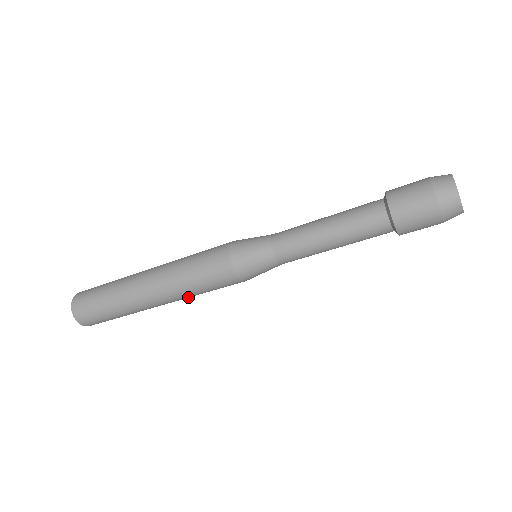
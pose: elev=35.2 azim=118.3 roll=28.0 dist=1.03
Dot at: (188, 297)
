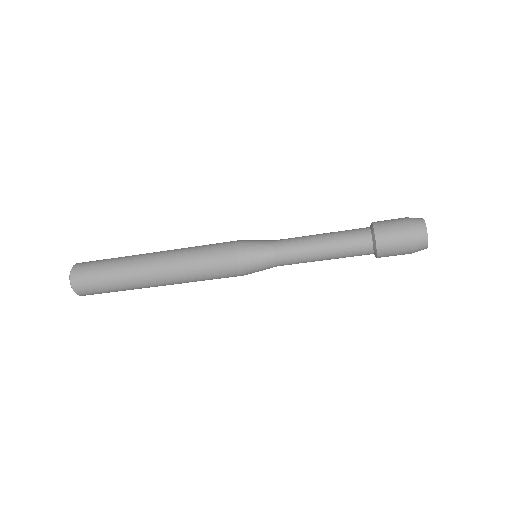
Dot at: occluded
